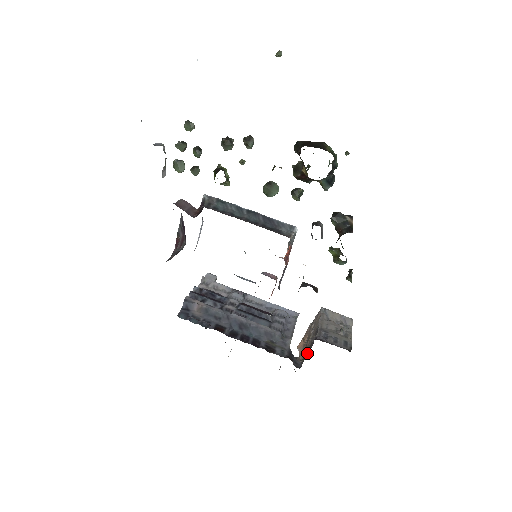
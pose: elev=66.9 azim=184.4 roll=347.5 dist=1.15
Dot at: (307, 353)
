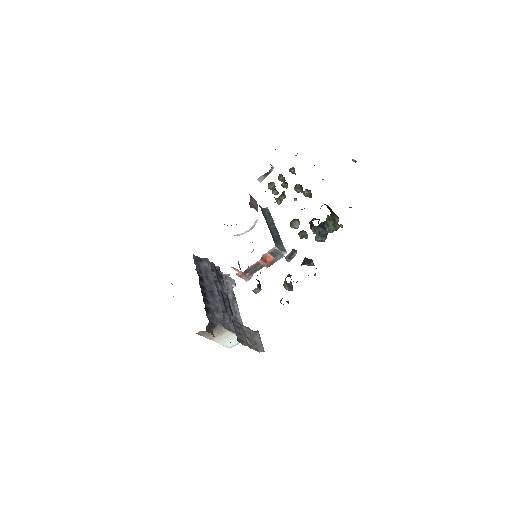
Dot at: occluded
